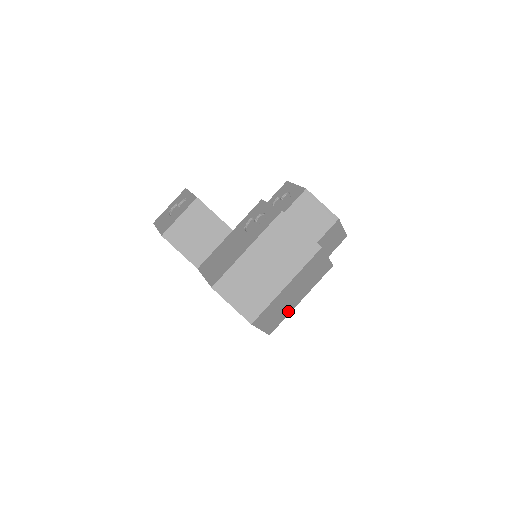
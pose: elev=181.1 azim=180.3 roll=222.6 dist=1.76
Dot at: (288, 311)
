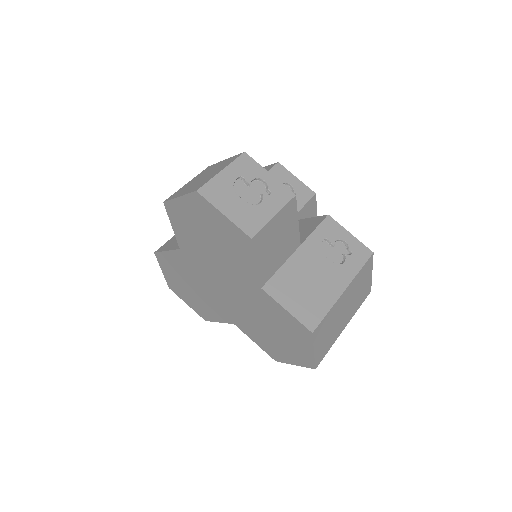
Dot at: occluded
